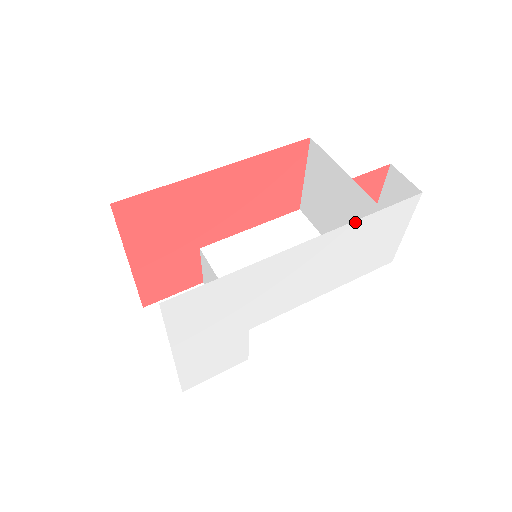
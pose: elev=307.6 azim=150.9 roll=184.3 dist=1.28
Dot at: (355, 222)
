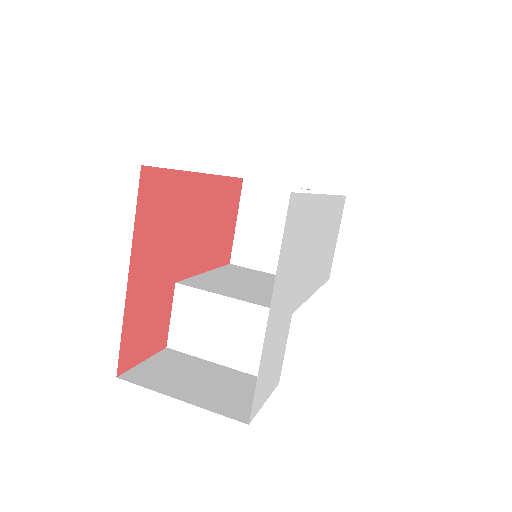
Dot at: (335, 197)
